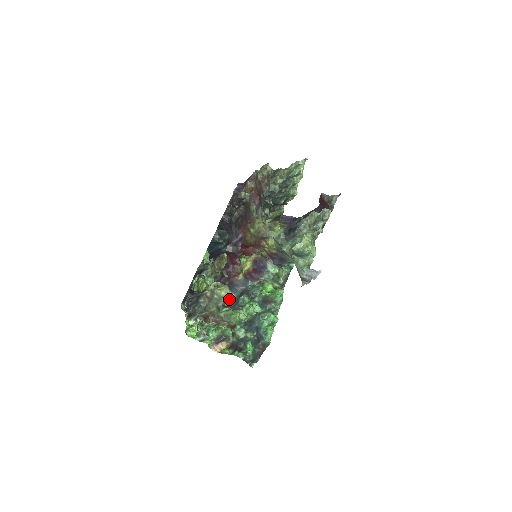
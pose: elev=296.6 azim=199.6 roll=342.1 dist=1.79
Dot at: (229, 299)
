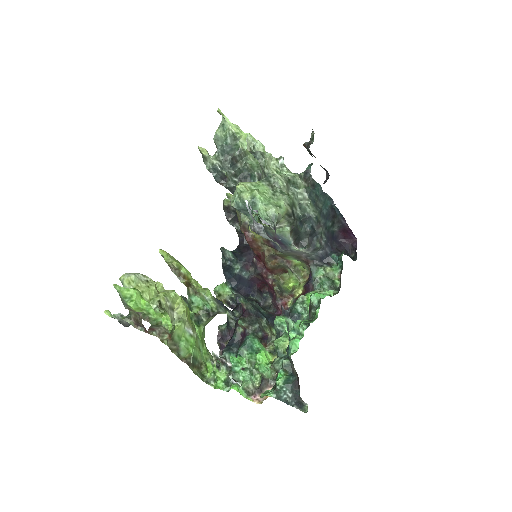
Dot at: occluded
